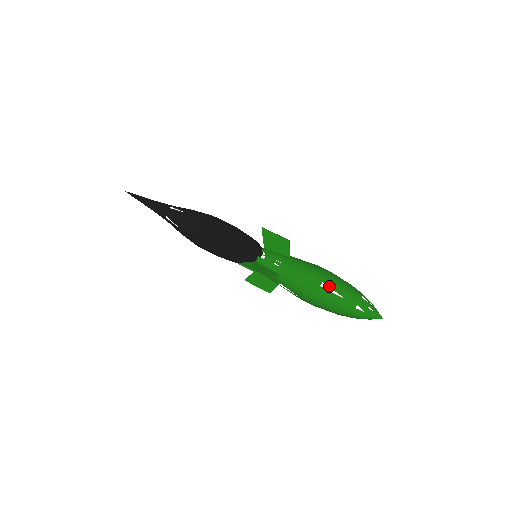
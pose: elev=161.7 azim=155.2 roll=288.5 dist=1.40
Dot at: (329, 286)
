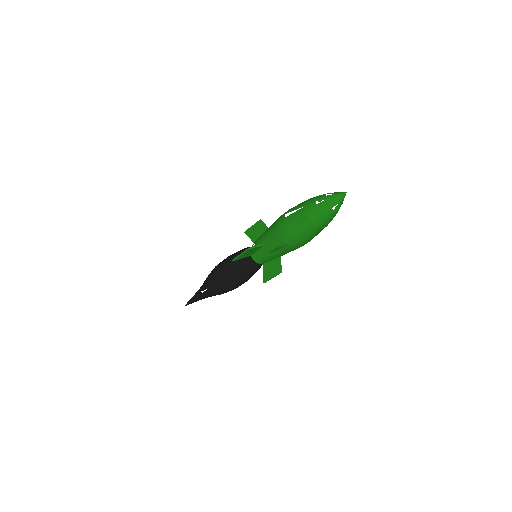
Dot at: occluded
